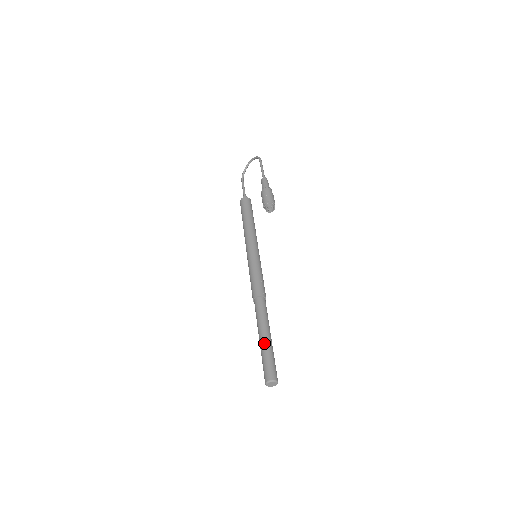
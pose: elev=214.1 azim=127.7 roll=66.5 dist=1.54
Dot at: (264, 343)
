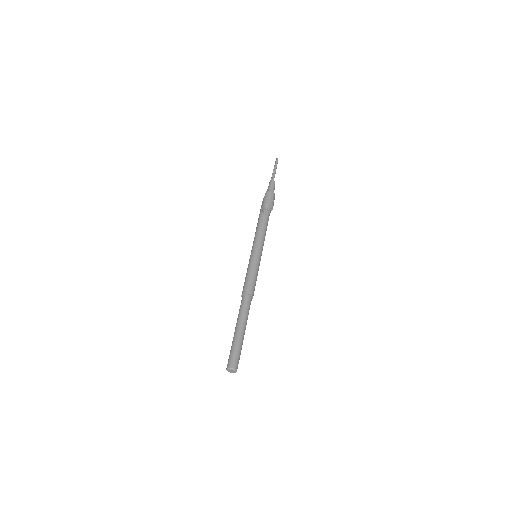
Dot at: (234, 336)
